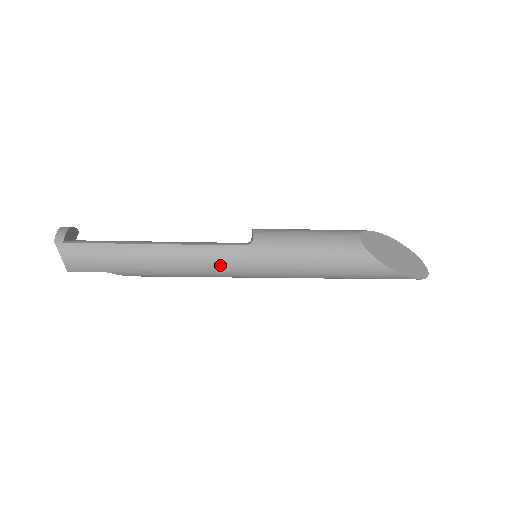
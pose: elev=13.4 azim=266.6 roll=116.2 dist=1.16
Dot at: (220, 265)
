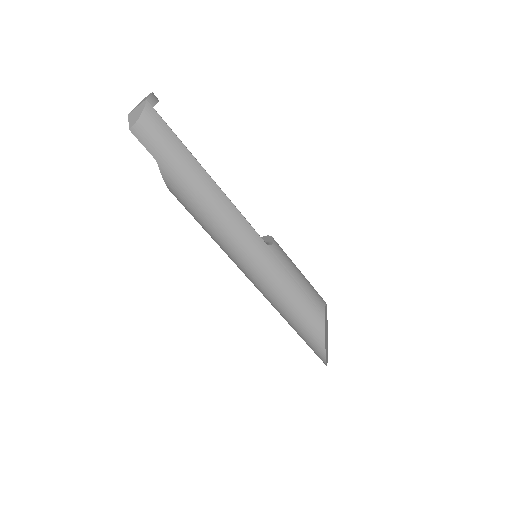
Dot at: (239, 240)
